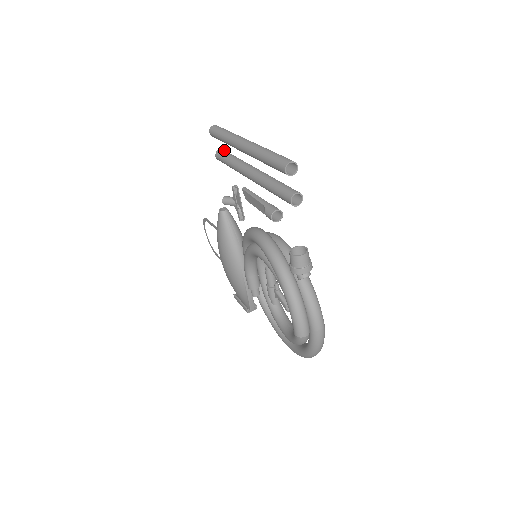
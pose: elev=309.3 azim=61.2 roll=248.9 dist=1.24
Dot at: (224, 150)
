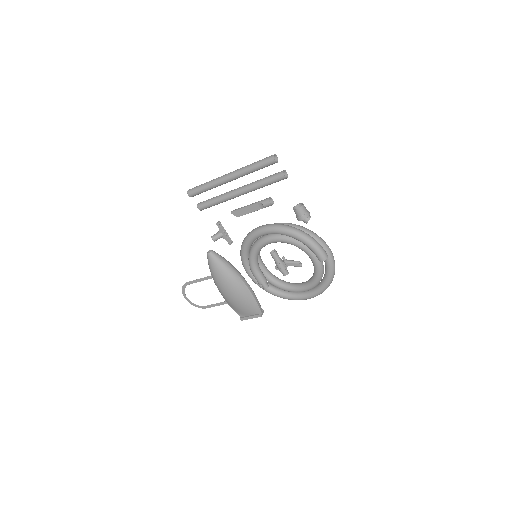
Dot at: (202, 202)
